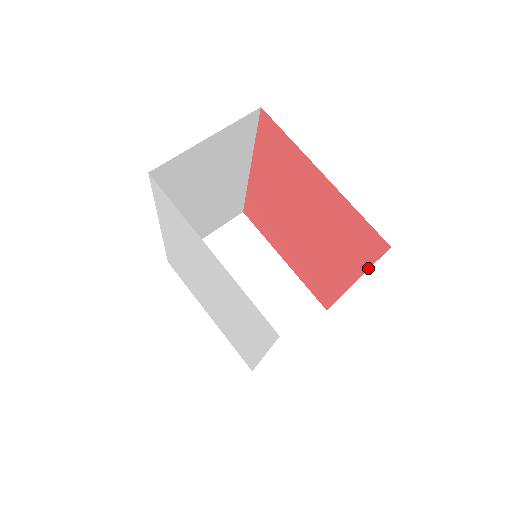
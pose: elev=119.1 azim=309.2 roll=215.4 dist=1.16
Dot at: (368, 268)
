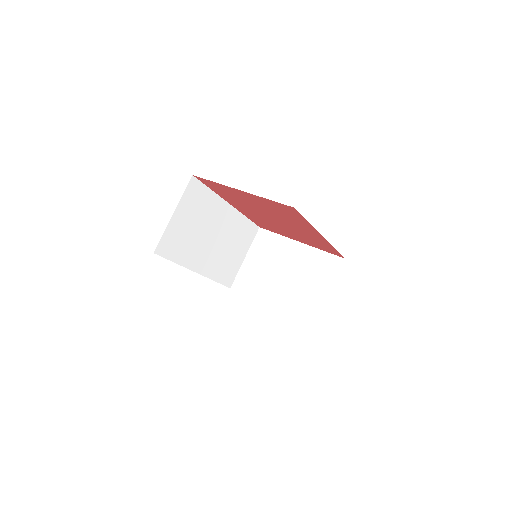
Dot at: (309, 223)
